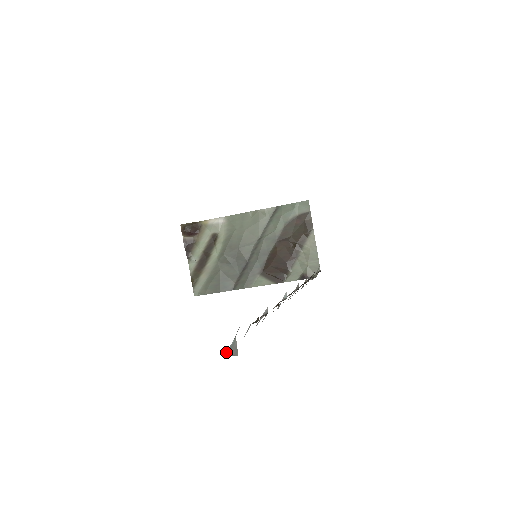
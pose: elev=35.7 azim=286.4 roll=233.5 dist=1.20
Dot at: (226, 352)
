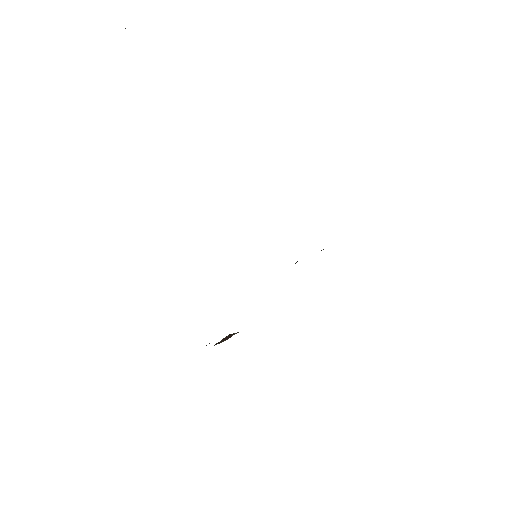
Dot at: occluded
